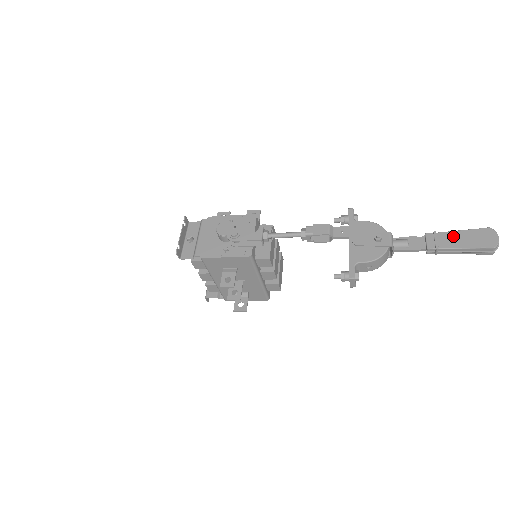
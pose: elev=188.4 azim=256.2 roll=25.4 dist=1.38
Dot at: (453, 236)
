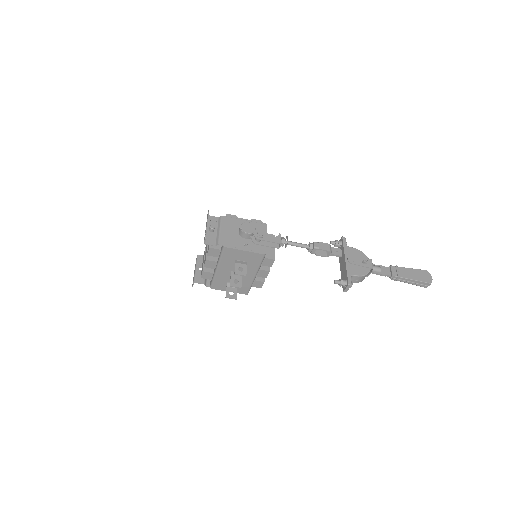
Dot at: (407, 271)
